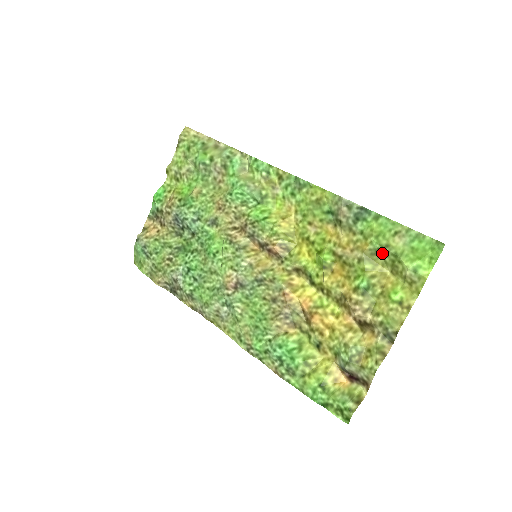
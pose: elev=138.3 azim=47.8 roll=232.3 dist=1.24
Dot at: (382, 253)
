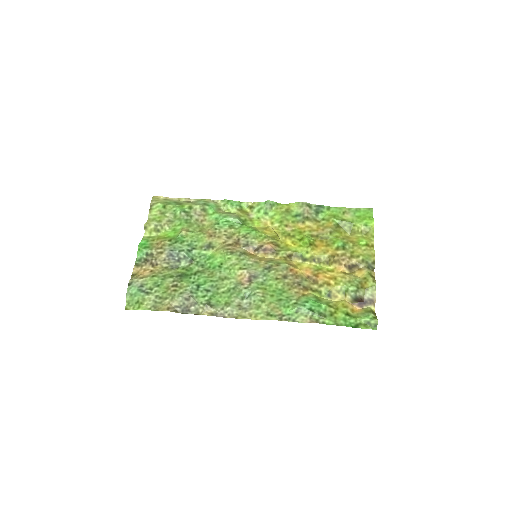
Dot at: (342, 225)
